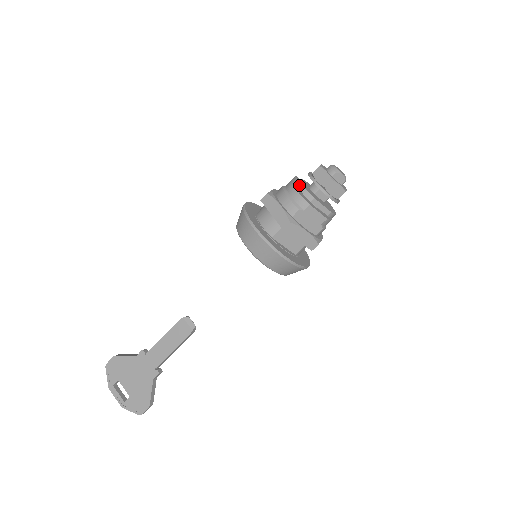
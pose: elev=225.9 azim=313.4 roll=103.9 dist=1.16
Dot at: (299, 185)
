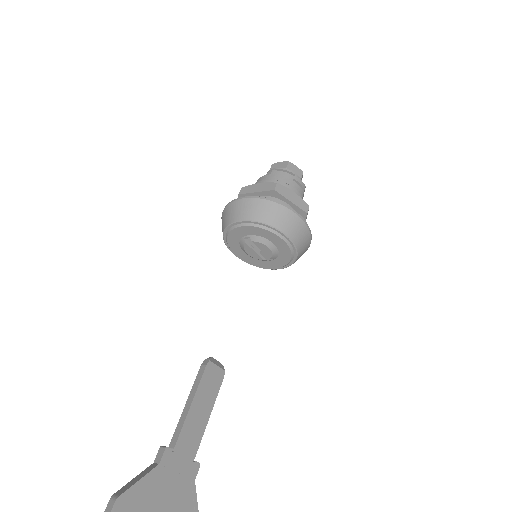
Dot at: (292, 175)
